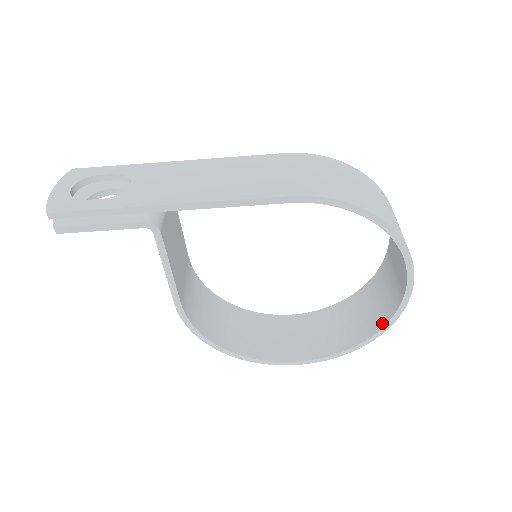
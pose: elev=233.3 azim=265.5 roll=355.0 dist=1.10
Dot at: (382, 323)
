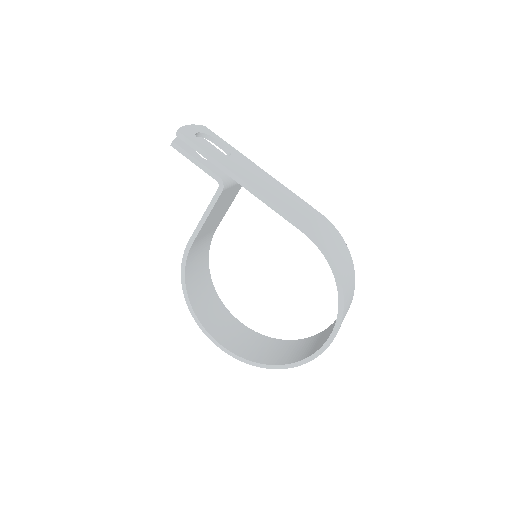
Dot at: (292, 361)
